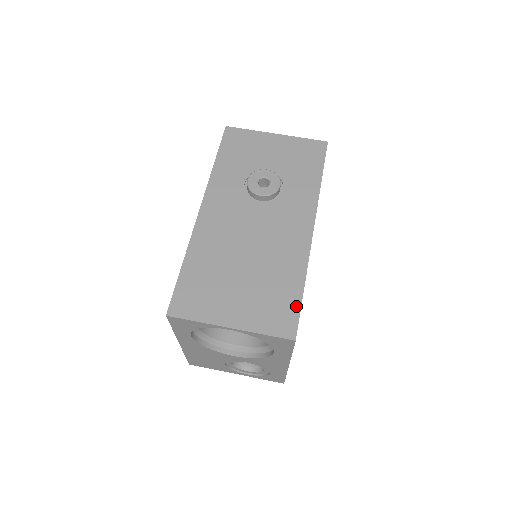
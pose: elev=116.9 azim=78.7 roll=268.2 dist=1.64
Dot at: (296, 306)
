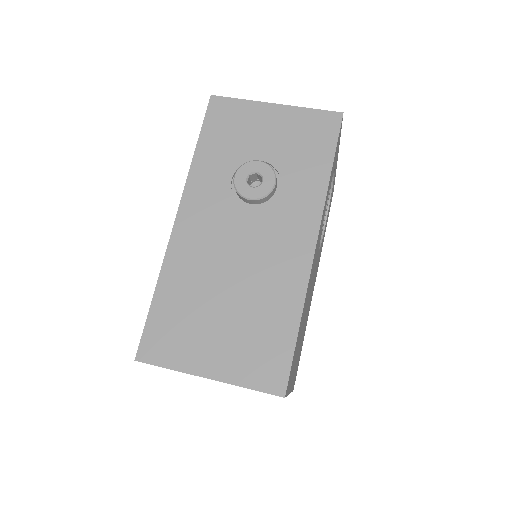
Dot at: (288, 352)
